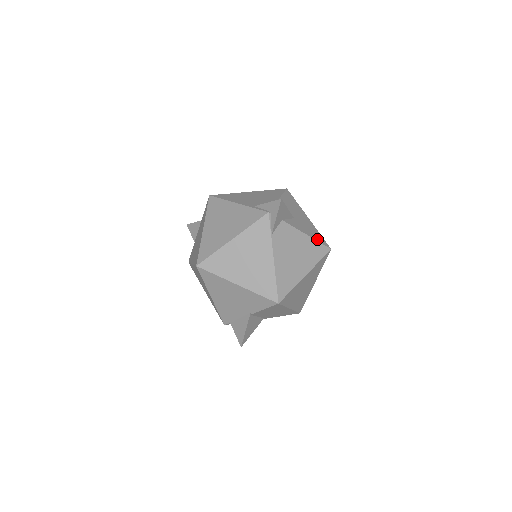
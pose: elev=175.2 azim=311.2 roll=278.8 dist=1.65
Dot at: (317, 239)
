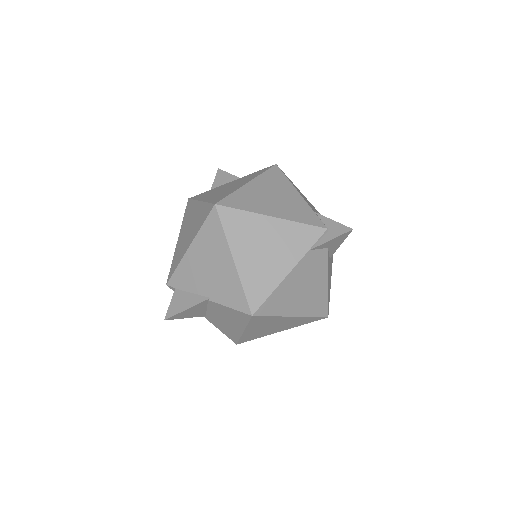
Dot at: occluded
